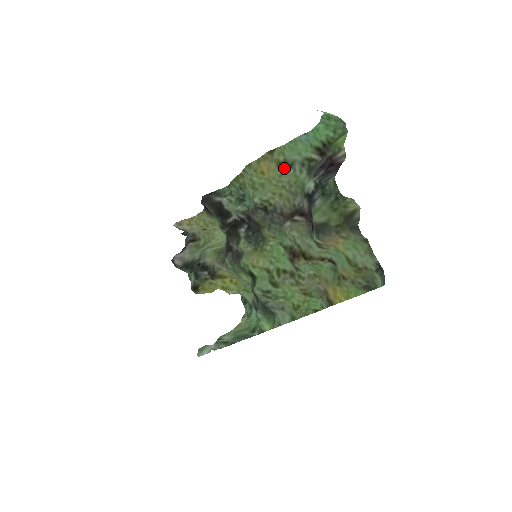
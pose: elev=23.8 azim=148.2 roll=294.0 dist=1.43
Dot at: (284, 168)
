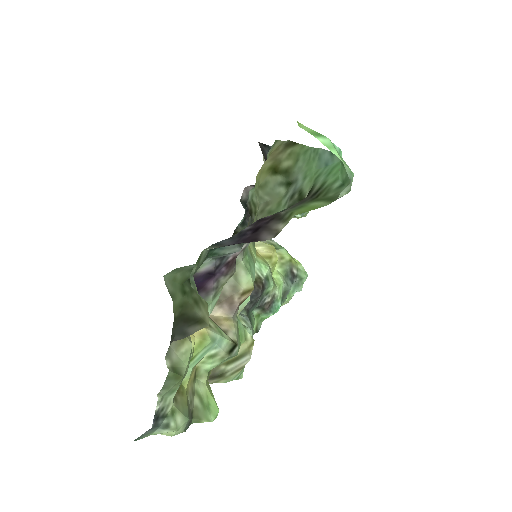
Dot at: (275, 180)
